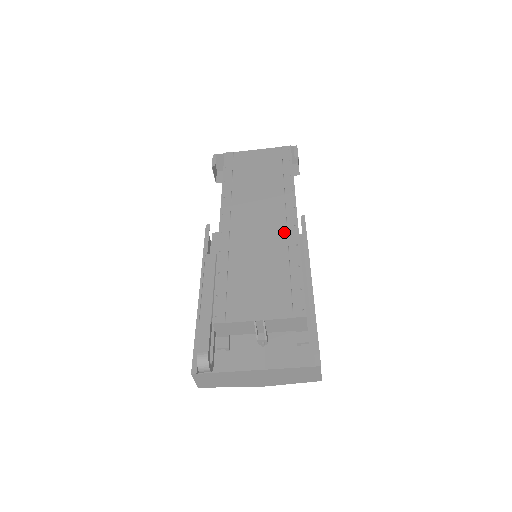
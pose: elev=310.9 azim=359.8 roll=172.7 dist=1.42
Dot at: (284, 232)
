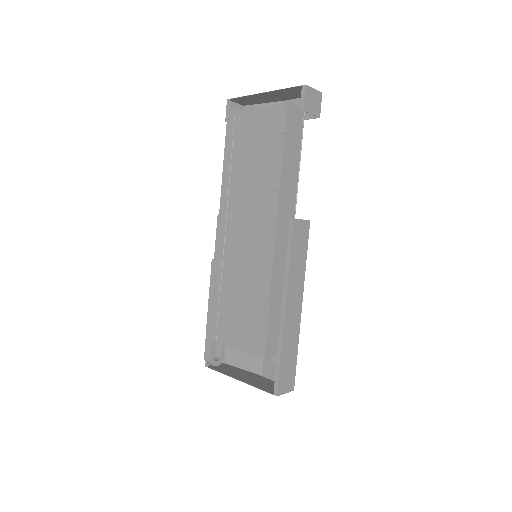
Dot at: (262, 253)
